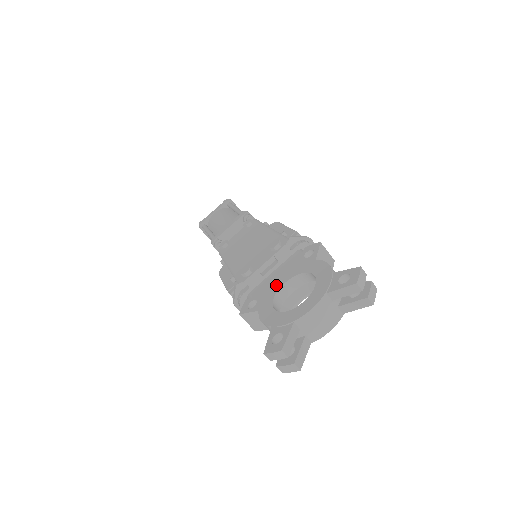
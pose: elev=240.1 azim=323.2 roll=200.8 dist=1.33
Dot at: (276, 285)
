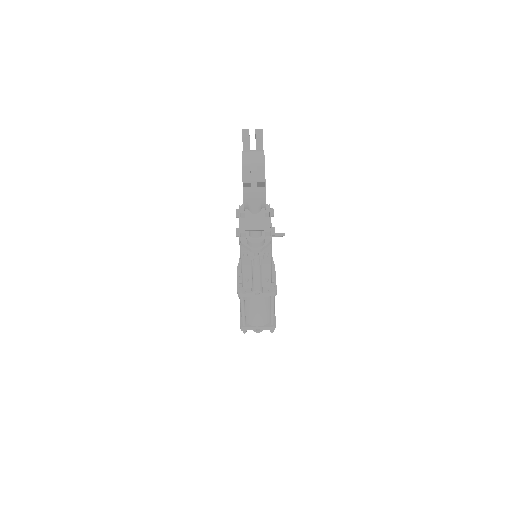
Dot at: occluded
